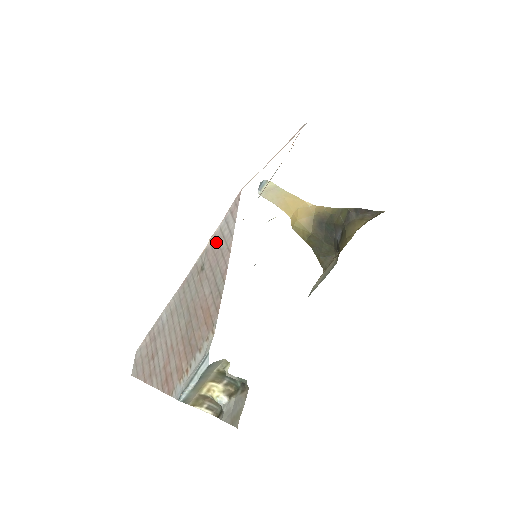
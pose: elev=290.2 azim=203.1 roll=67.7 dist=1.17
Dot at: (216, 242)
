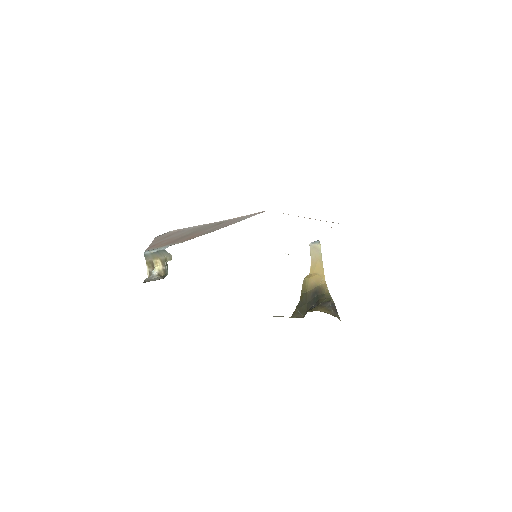
Dot at: (236, 219)
